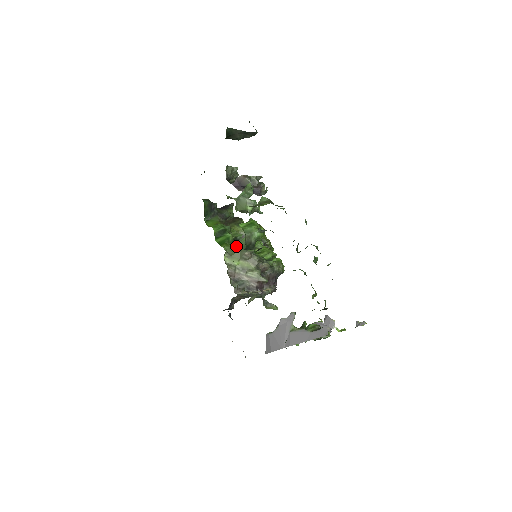
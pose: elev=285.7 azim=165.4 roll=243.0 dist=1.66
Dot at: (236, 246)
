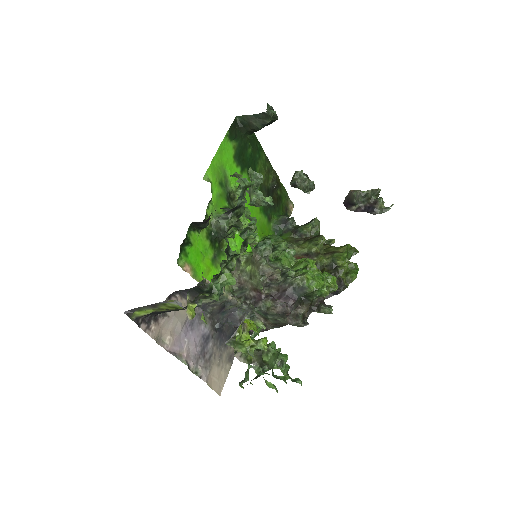
Dot at: occluded
